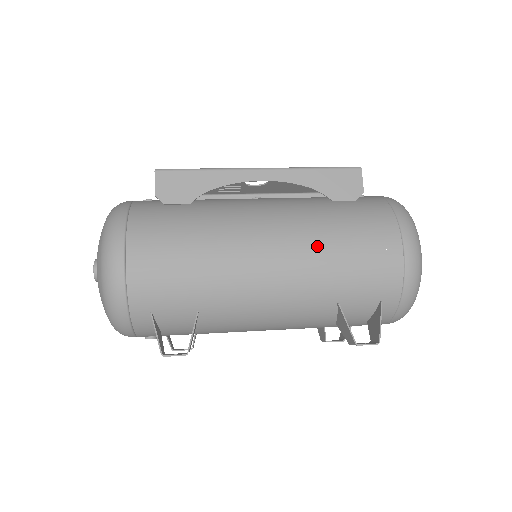
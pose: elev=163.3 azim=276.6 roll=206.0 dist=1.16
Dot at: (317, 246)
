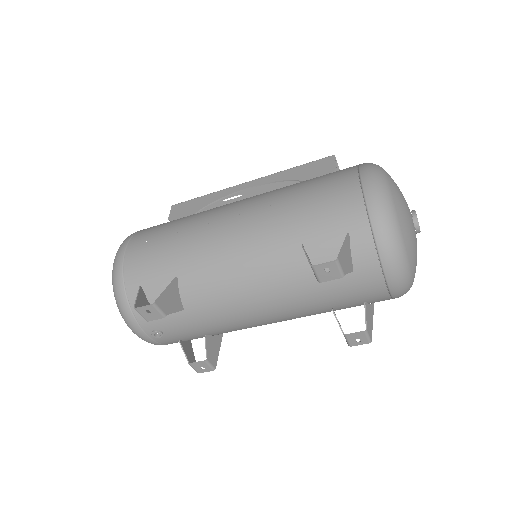
Dot at: (275, 201)
